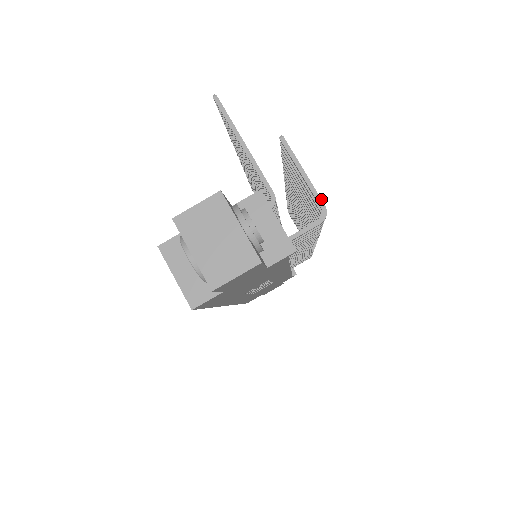
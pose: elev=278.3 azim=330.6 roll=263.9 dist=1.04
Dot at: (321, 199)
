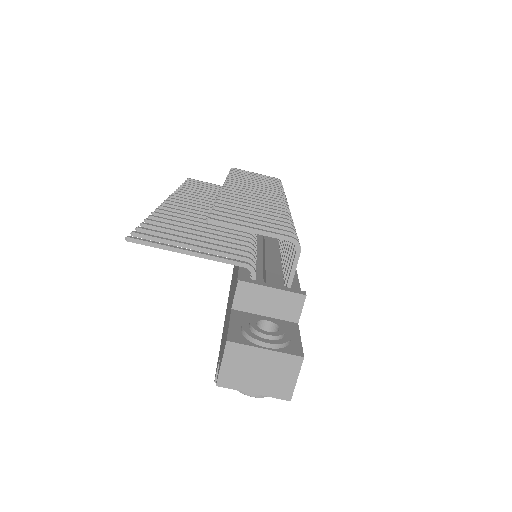
Dot at: (283, 236)
